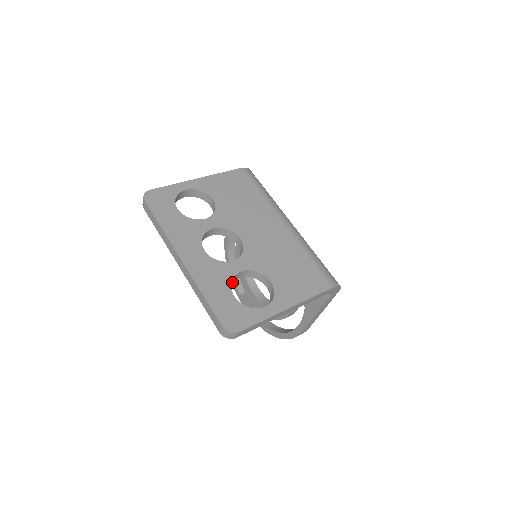
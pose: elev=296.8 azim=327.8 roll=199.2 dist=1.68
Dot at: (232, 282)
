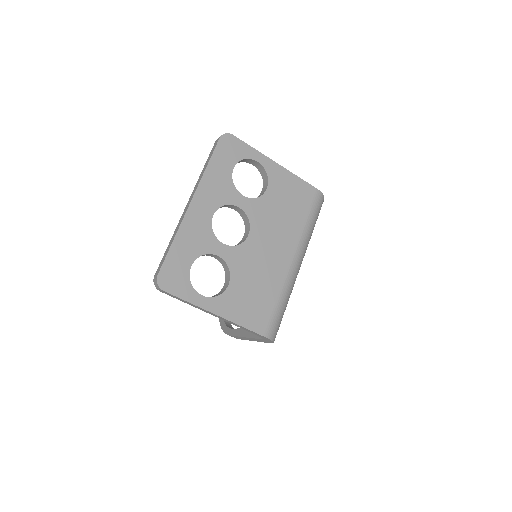
Dot at: occluded
